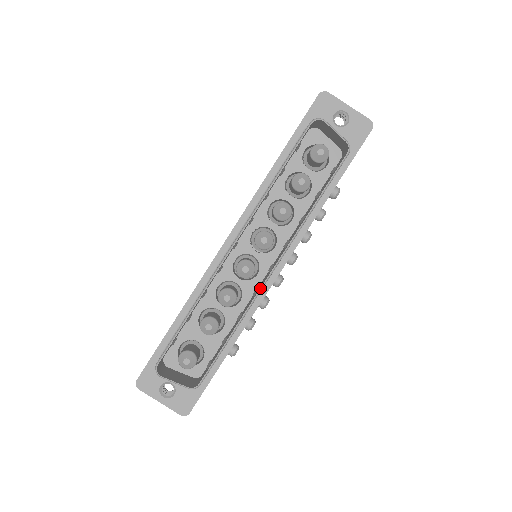
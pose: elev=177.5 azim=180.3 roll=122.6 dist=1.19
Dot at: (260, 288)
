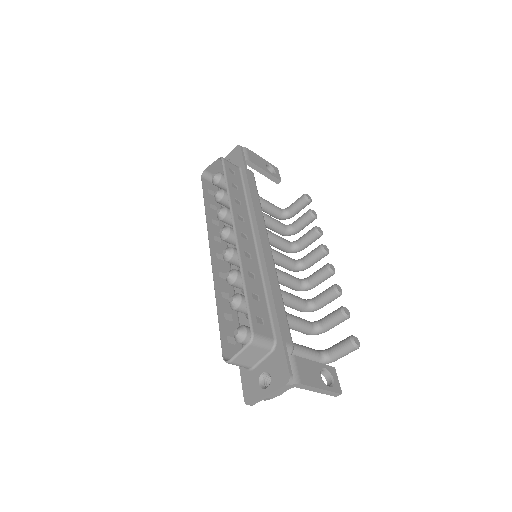
Dot at: (236, 246)
